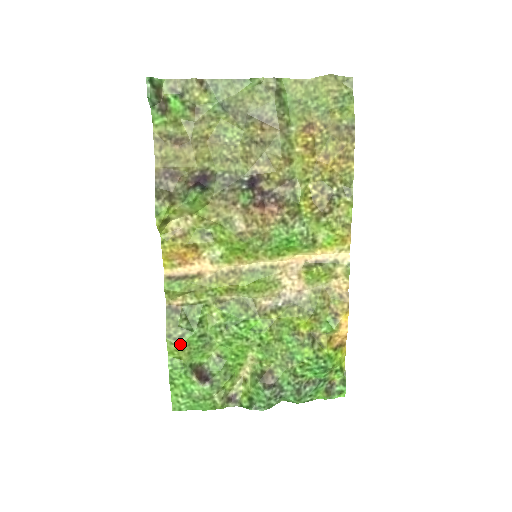
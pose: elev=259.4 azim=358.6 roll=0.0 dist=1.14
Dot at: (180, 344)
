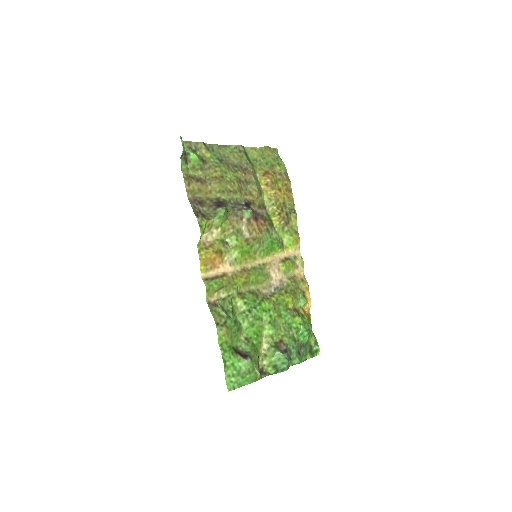
Dot at: (226, 329)
